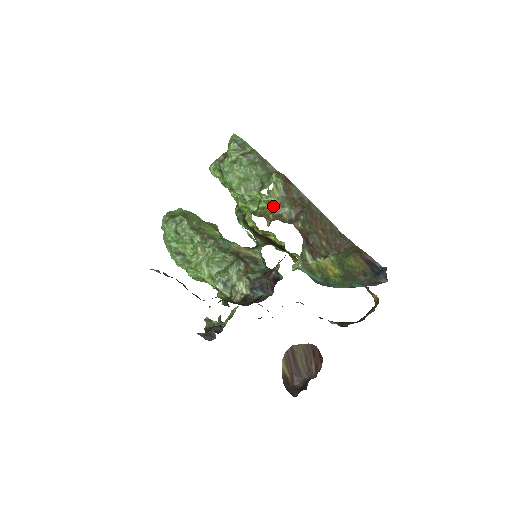
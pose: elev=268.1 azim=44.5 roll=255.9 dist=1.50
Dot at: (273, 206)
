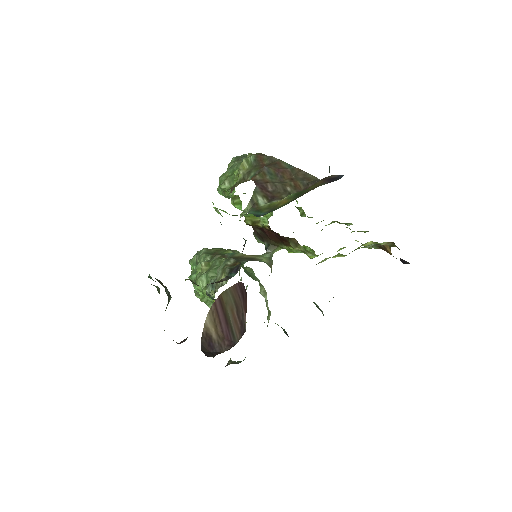
Dot at: (241, 177)
